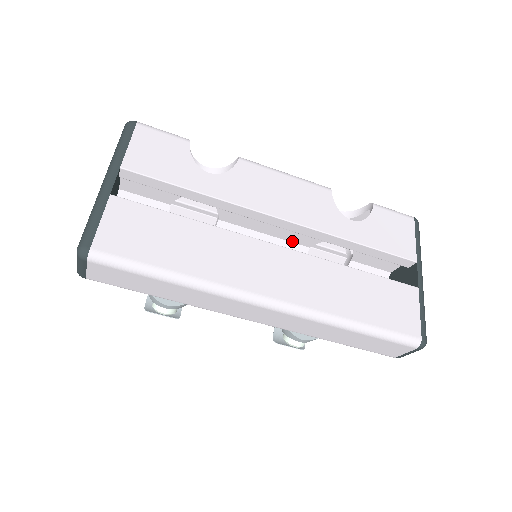
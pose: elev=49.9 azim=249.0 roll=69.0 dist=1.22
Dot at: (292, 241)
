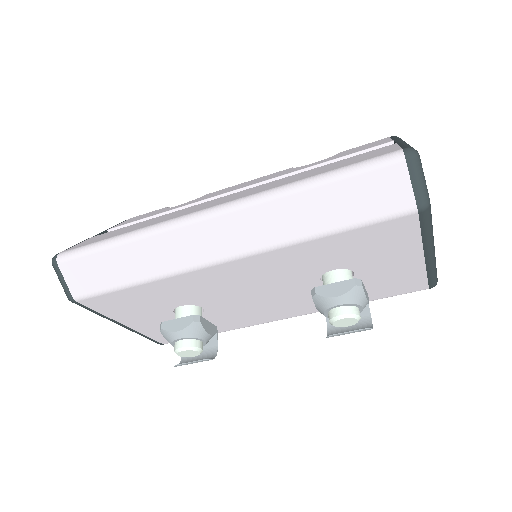
Dot at: occluded
